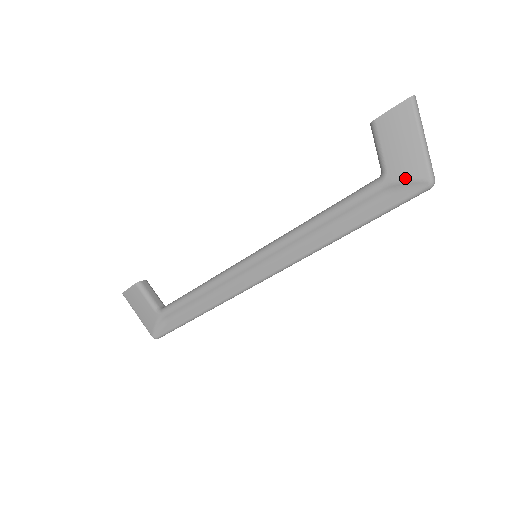
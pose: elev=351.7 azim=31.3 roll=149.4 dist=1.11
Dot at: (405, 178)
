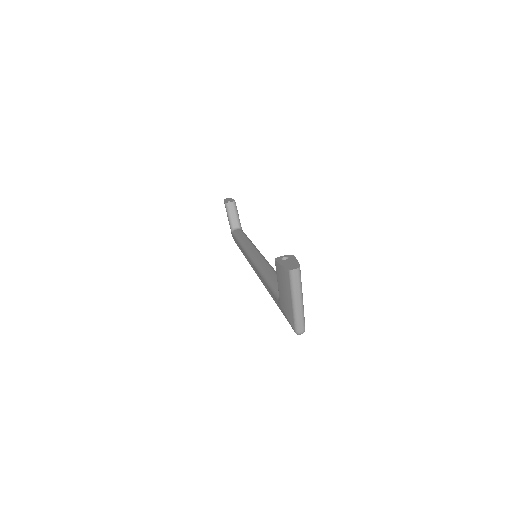
Dot at: (285, 315)
